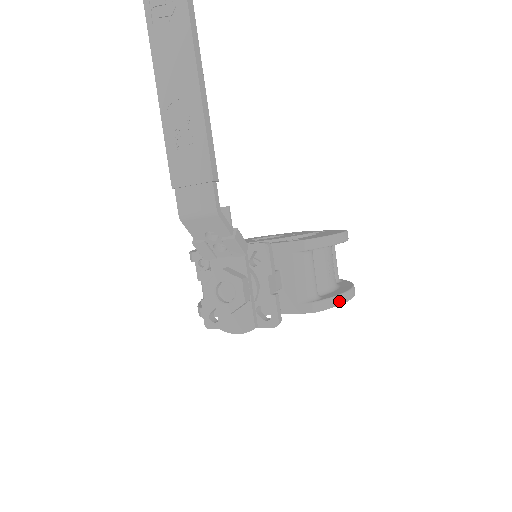
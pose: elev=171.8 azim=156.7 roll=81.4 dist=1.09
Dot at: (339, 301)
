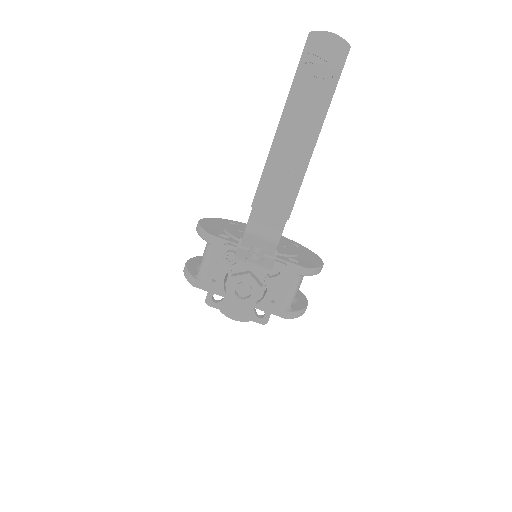
Dot at: (302, 313)
